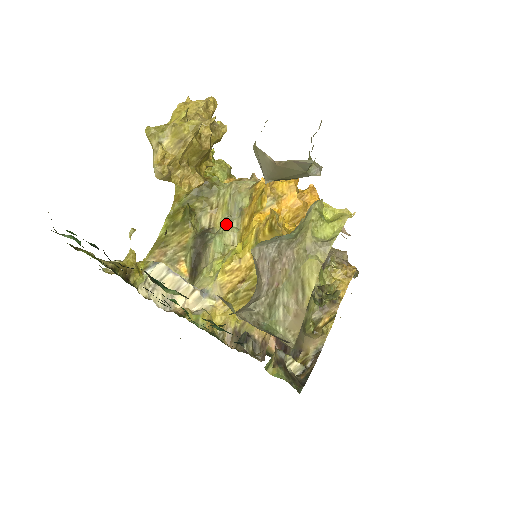
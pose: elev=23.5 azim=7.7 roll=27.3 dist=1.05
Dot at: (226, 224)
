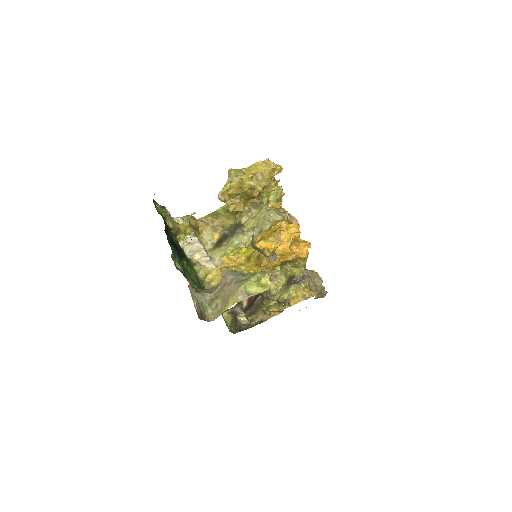
Dot at: (249, 232)
